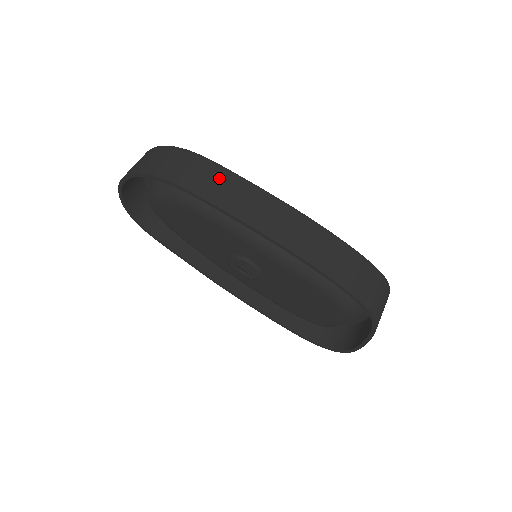
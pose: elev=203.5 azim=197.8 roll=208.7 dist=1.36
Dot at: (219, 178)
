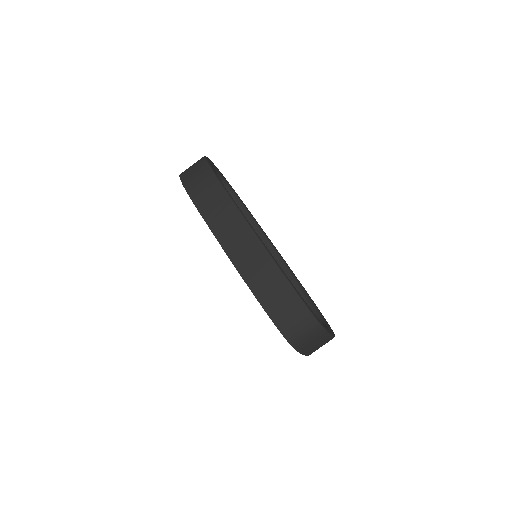
Dot at: (218, 200)
